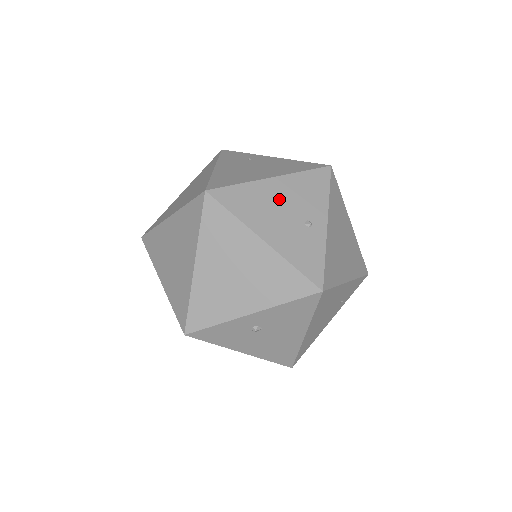
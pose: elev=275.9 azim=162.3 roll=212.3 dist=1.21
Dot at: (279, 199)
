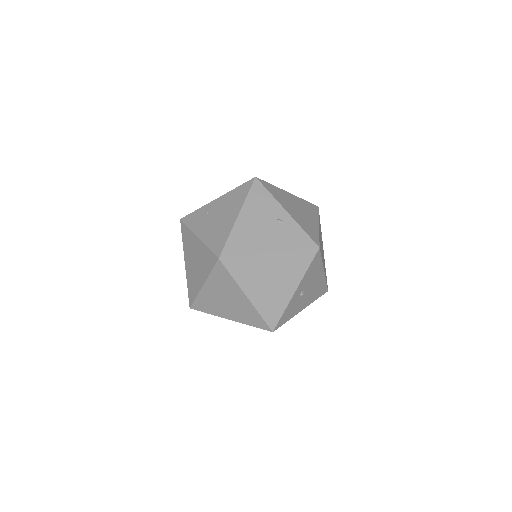
Dot at: (253, 224)
